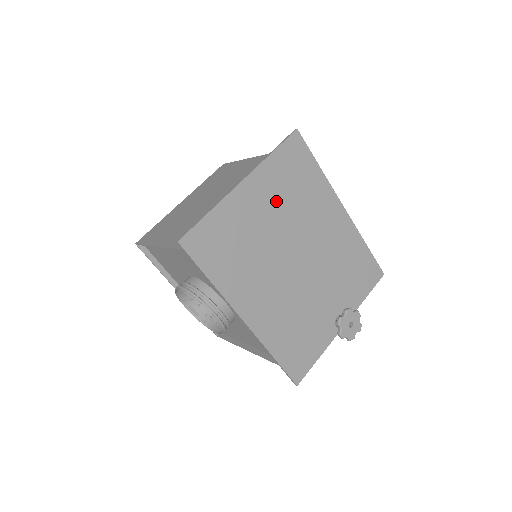
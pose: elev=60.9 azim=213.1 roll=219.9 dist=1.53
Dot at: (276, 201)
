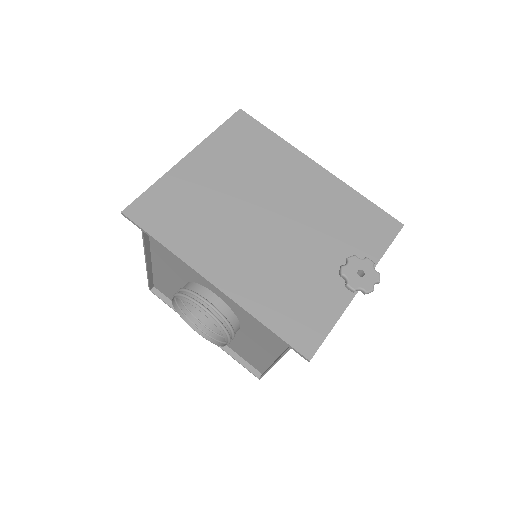
Dot at: (230, 168)
